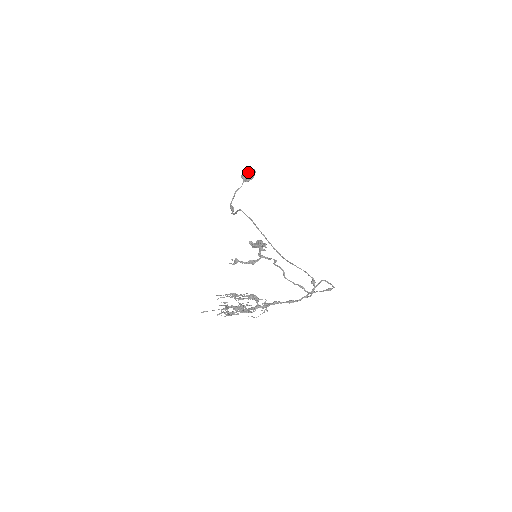
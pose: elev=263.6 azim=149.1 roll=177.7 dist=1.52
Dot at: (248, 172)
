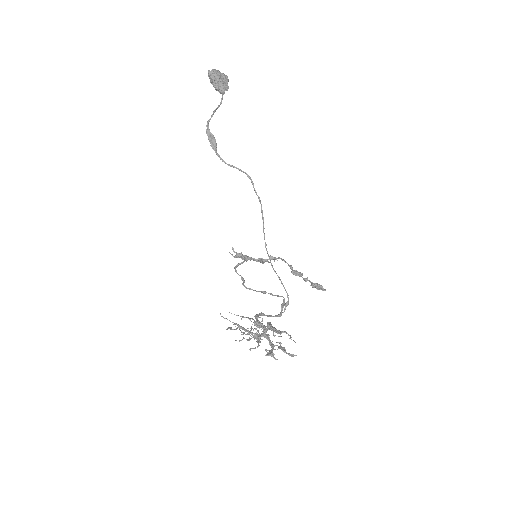
Dot at: (226, 80)
